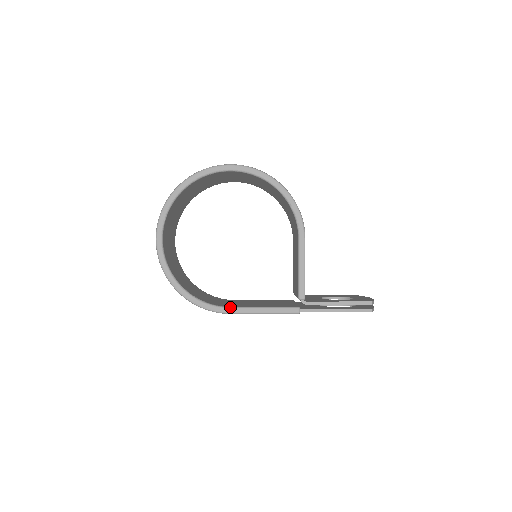
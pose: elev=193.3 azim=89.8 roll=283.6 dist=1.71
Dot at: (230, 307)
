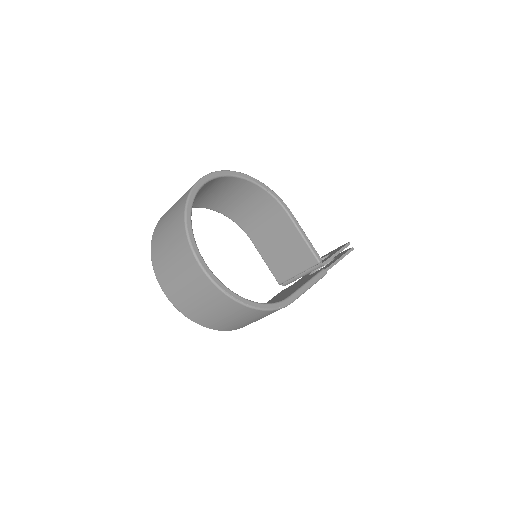
Dot at: (290, 296)
